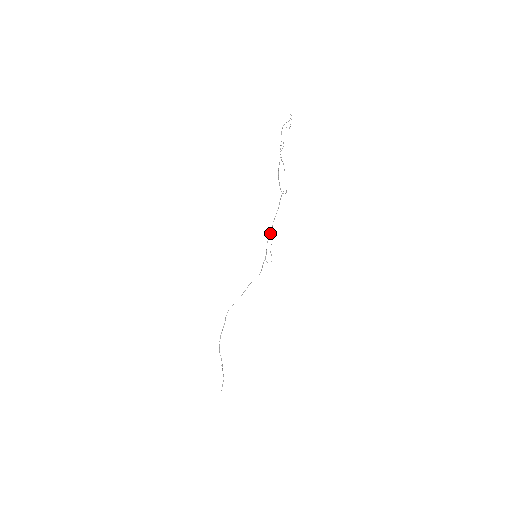
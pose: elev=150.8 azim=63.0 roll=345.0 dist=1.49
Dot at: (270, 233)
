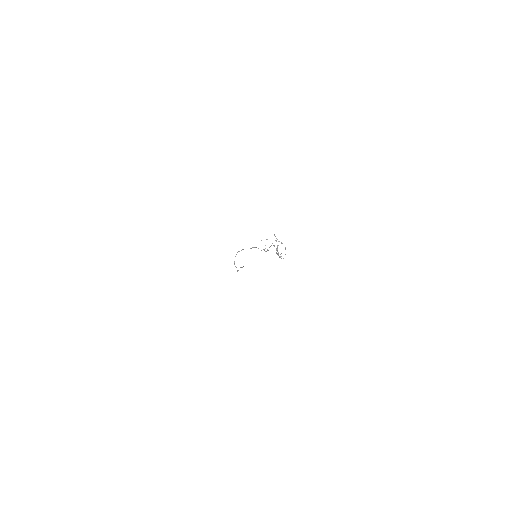
Dot at: occluded
